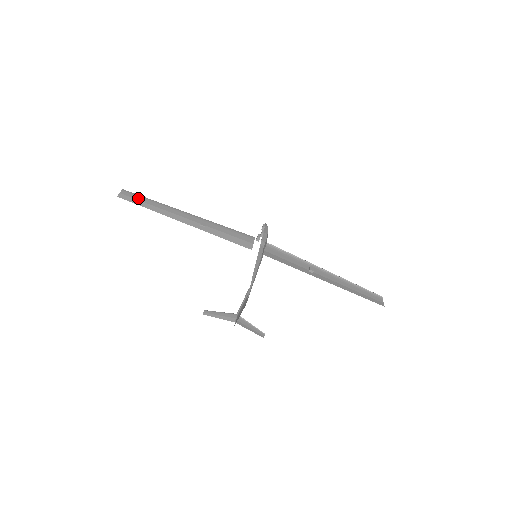
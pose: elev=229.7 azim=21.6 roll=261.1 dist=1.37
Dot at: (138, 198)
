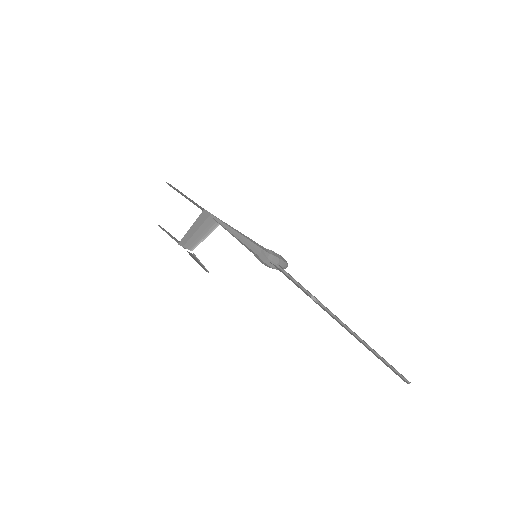
Dot at: (181, 192)
